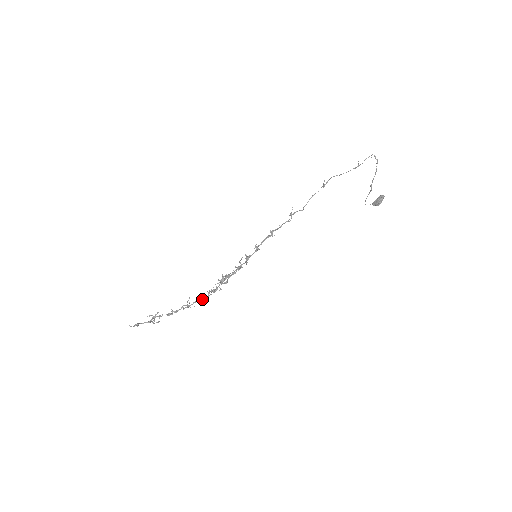
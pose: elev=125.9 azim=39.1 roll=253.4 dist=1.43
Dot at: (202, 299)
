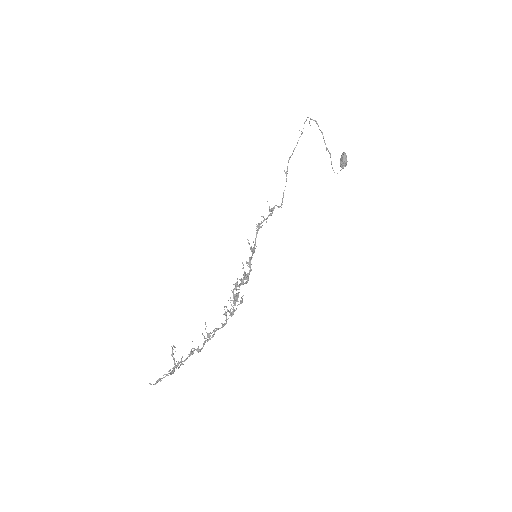
Dot at: (222, 324)
